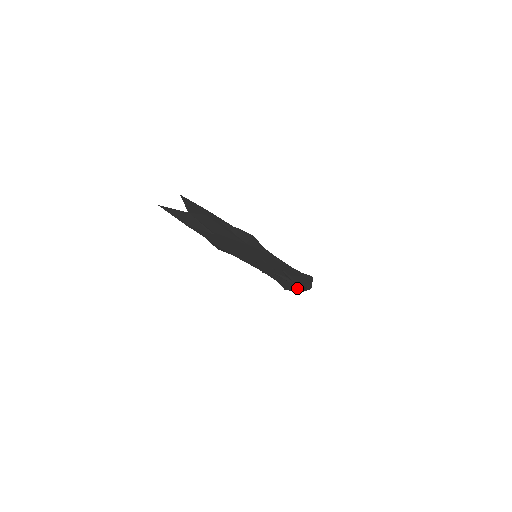
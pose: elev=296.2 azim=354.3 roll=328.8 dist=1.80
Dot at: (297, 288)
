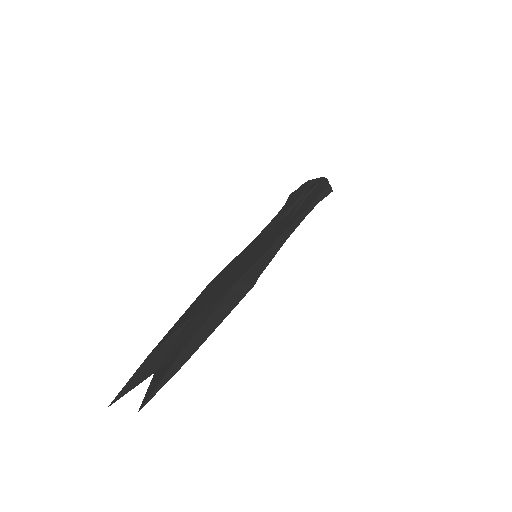
Dot at: occluded
